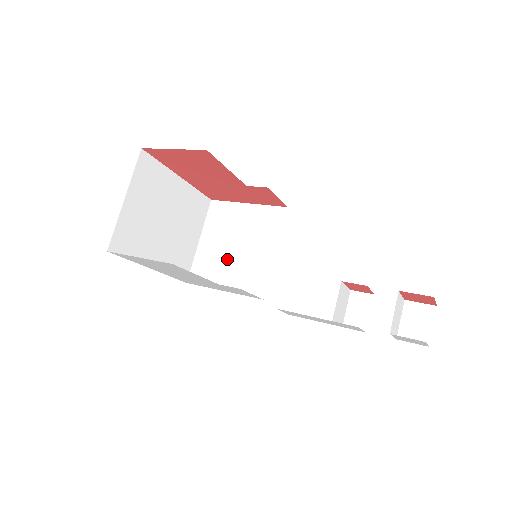
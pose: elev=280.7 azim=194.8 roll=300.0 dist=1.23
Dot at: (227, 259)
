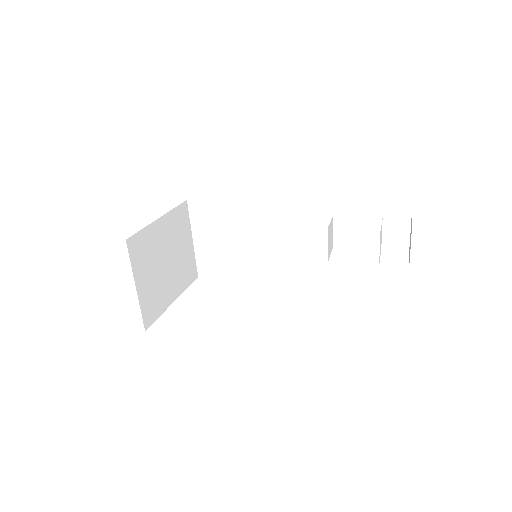
Dot at: (227, 254)
